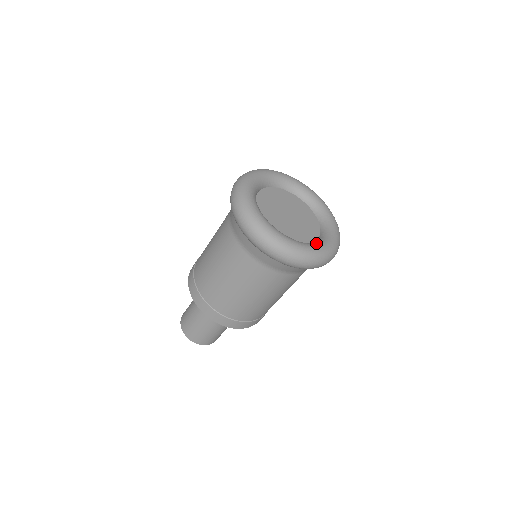
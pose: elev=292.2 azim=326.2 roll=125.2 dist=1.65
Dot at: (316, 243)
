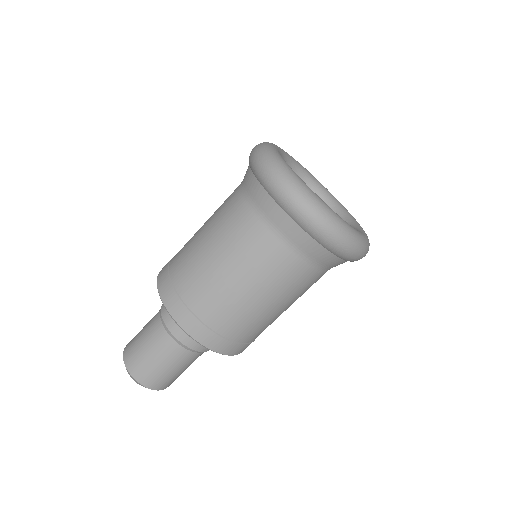
Dot at: occluded
